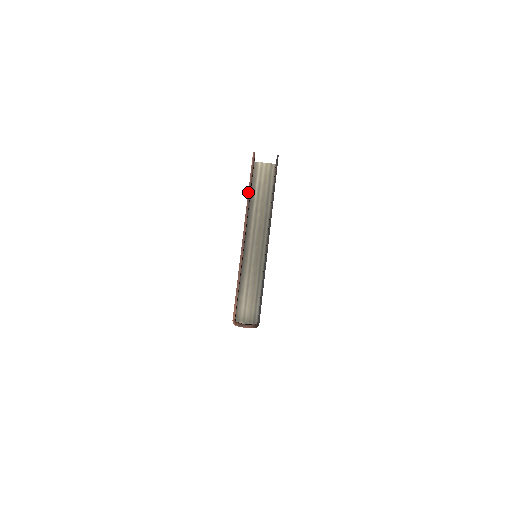
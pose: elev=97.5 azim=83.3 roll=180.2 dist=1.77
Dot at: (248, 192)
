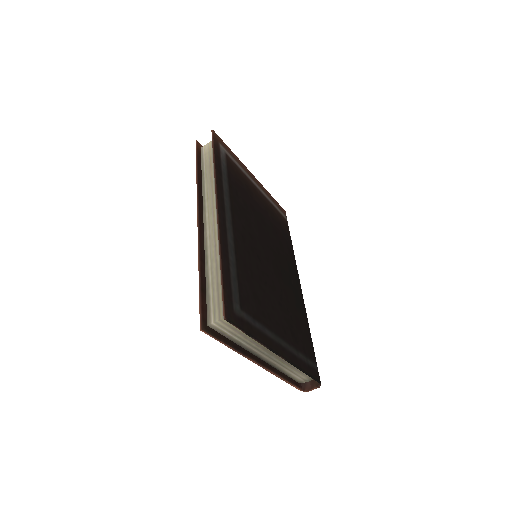
Dot at: (230, 348)
